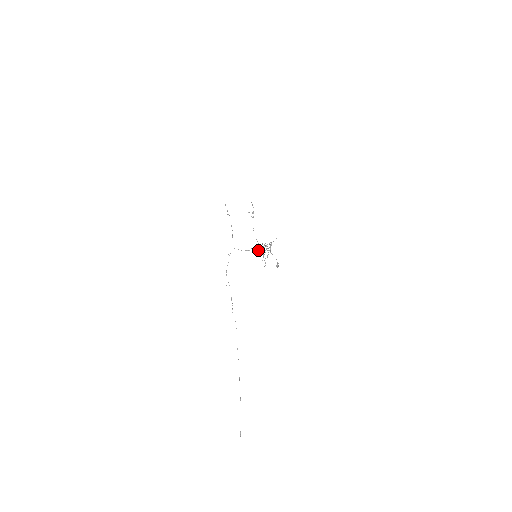
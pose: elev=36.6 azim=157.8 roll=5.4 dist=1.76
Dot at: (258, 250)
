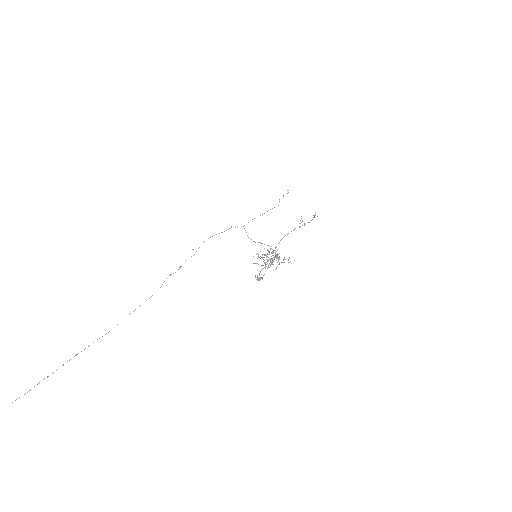
Dot at: (266, 255)
